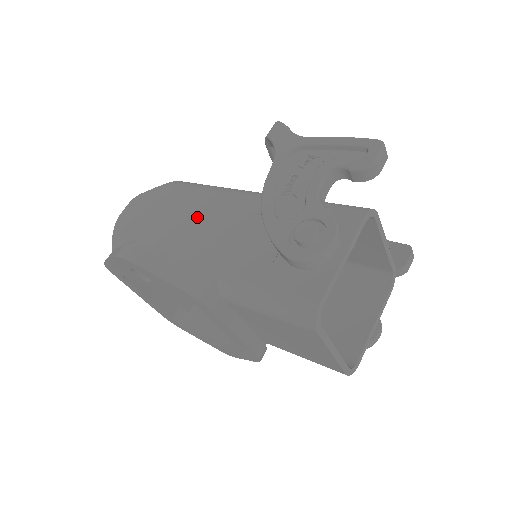
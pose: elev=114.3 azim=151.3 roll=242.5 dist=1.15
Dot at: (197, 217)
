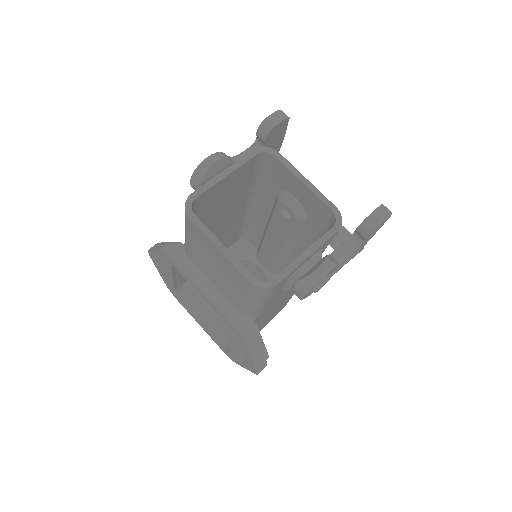
Dot at: occluded
